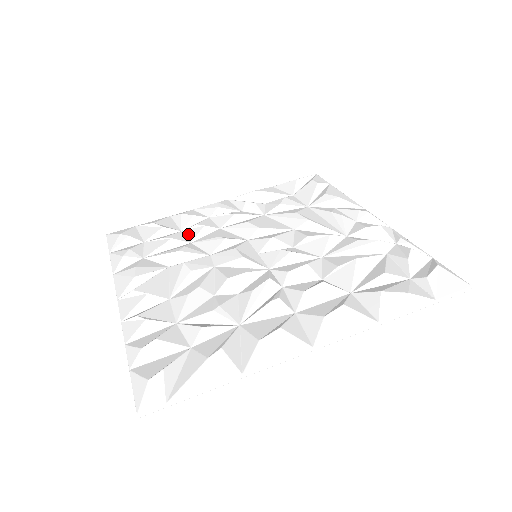
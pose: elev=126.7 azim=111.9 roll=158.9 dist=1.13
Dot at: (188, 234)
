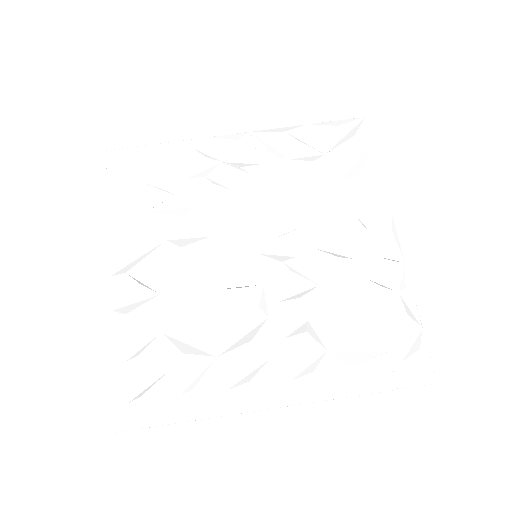
Dot at: (194, 188)
